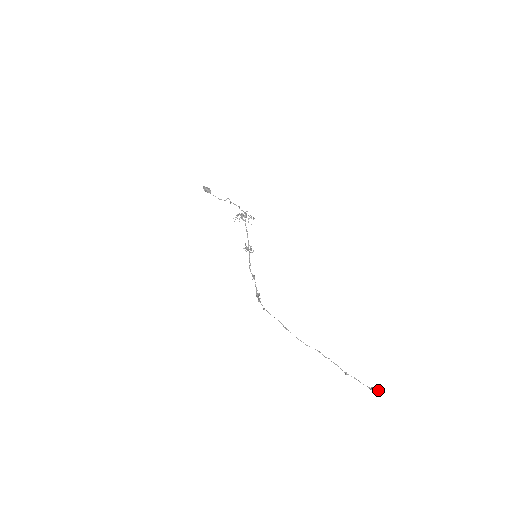
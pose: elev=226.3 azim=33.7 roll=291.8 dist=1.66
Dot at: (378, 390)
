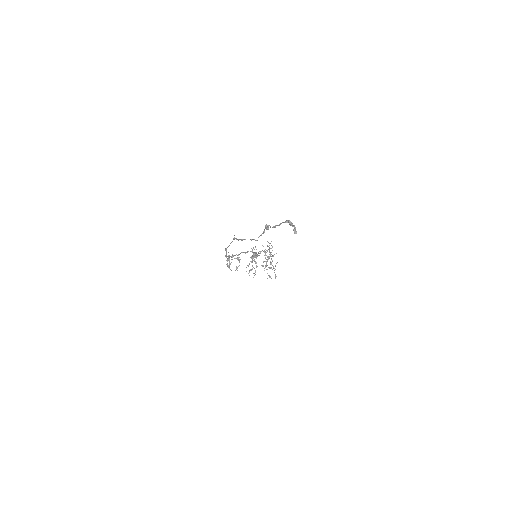
Dot at: (296, 232)
